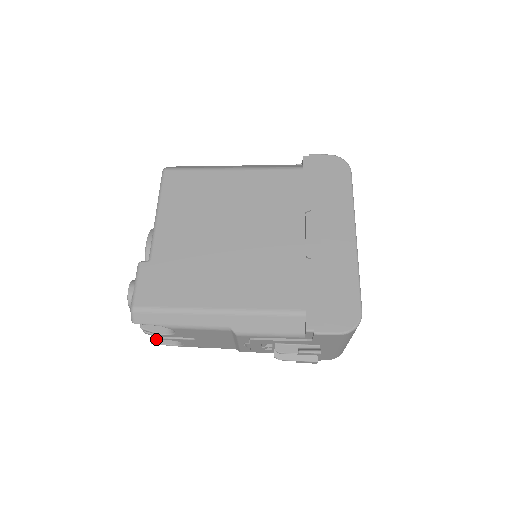
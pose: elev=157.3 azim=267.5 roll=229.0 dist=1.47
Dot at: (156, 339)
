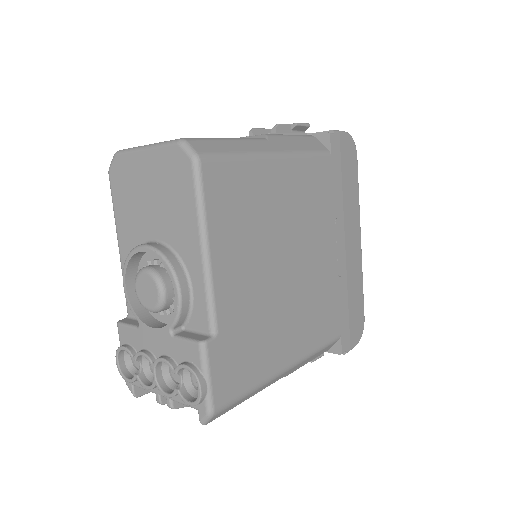
Dot at: (141, 389)
